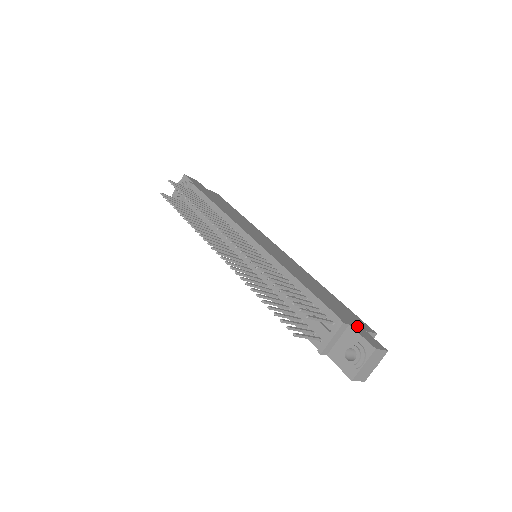
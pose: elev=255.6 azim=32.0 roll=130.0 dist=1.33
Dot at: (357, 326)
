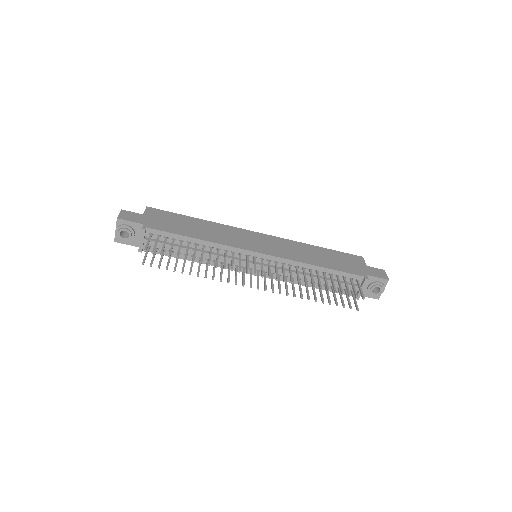
Dot at: (364, 269)
